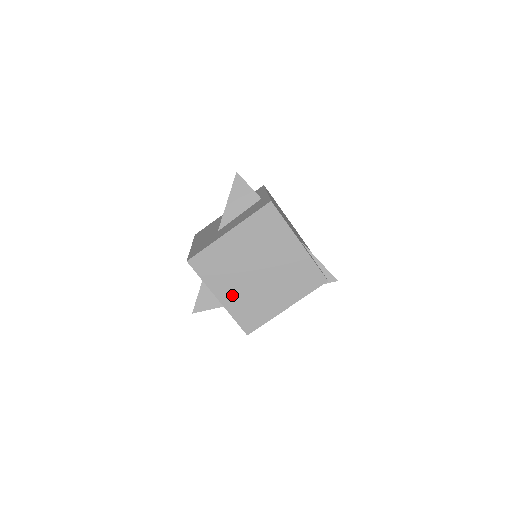
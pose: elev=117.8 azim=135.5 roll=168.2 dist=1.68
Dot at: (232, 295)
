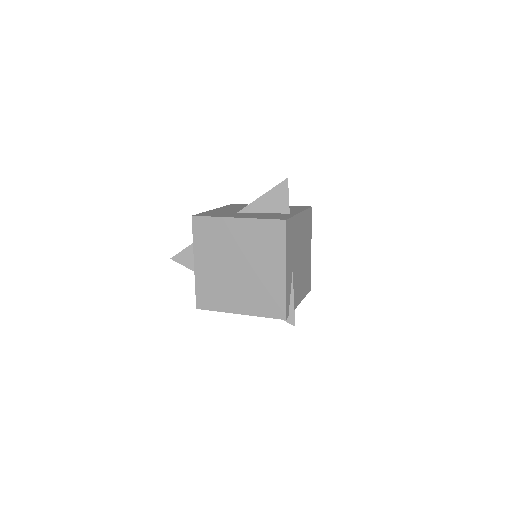
Dot at: (206, 269)
